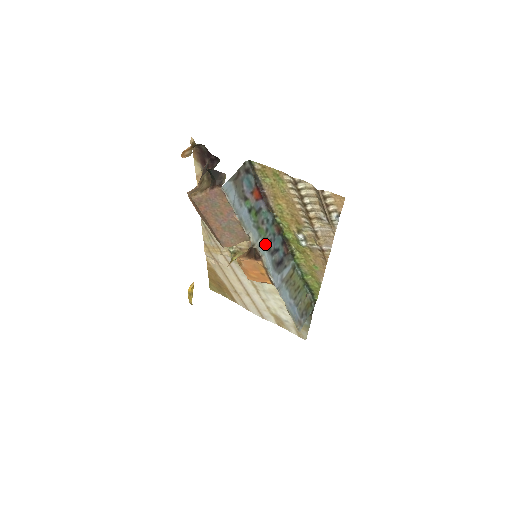
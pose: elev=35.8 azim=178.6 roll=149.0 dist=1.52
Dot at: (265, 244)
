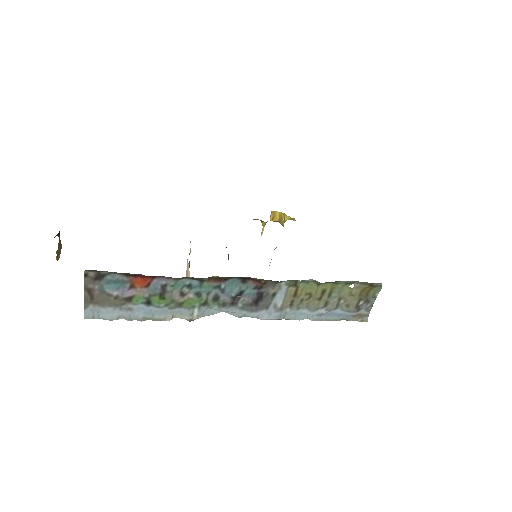
Dot at: (210, 306)
